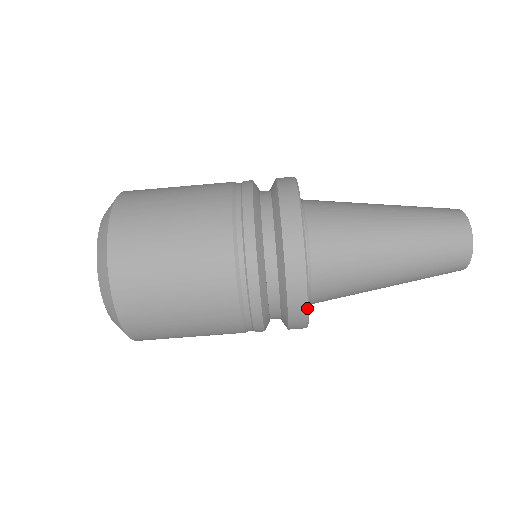
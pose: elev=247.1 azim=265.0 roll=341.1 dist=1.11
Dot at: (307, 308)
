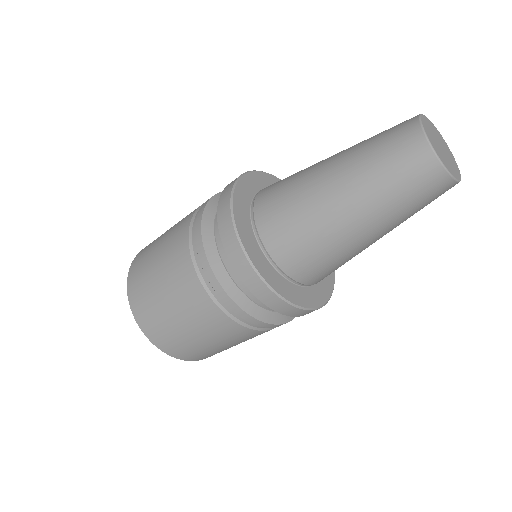
Dot at: (319, 308)
